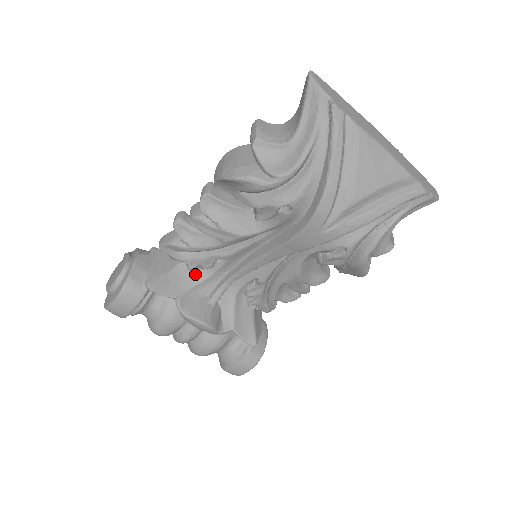
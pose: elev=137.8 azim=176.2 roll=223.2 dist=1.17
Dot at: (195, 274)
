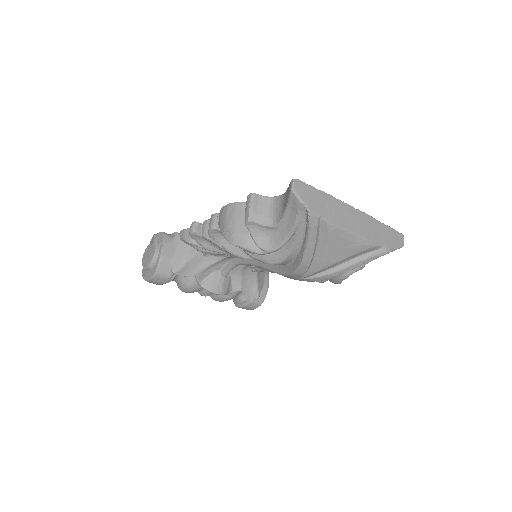
Dot at: (209, 257)
